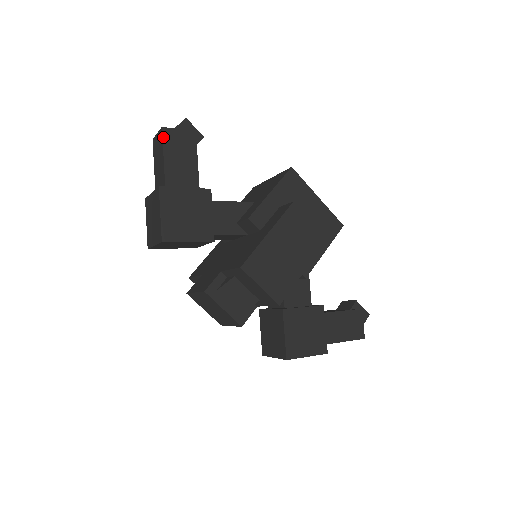
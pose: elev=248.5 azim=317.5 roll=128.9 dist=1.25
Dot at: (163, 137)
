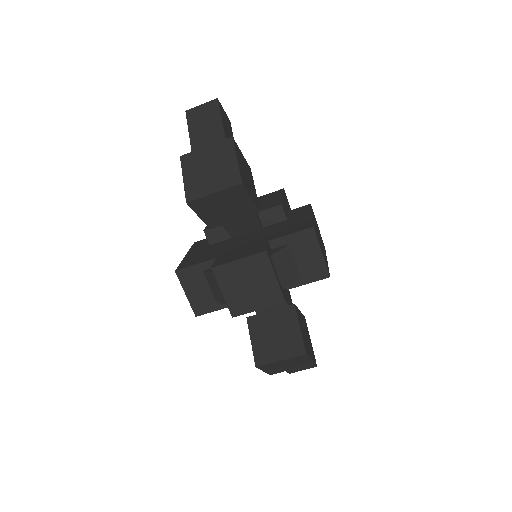
Dot at: (219, 106)
